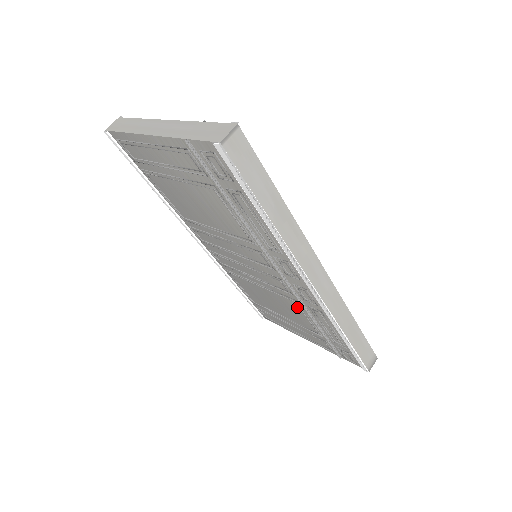
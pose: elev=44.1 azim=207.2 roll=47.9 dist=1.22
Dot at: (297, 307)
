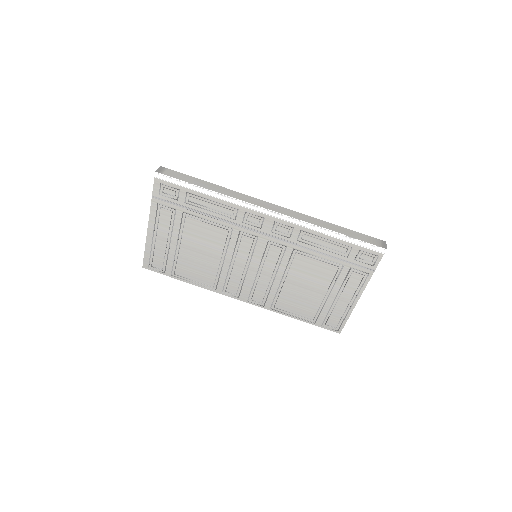
Dot at: (304, 258)
